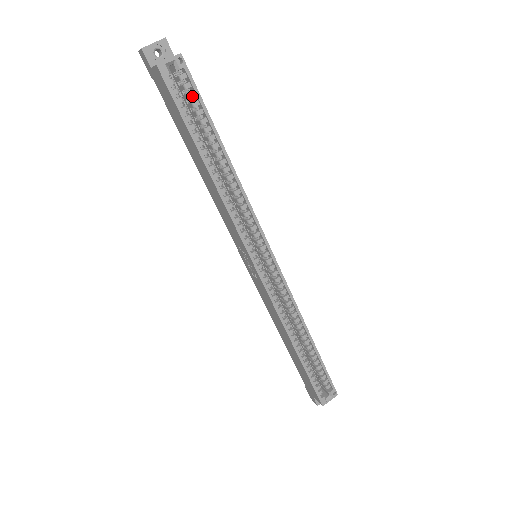
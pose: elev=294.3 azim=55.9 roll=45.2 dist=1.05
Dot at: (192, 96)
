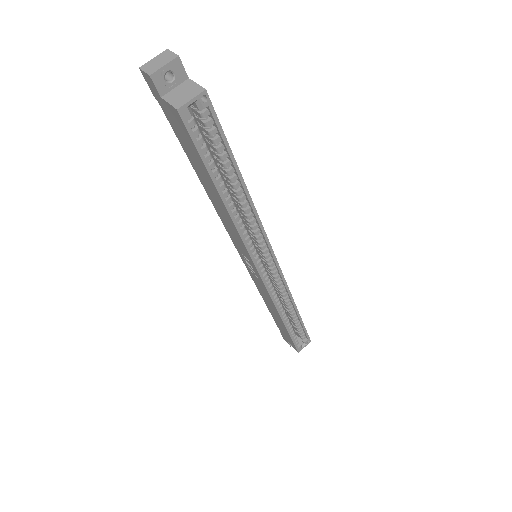
Dot at: (214, 133)
